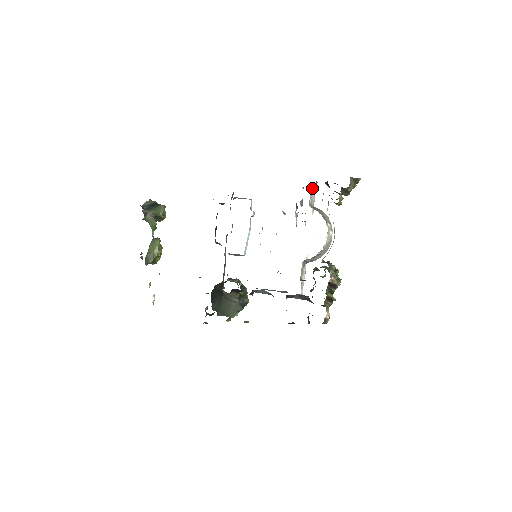
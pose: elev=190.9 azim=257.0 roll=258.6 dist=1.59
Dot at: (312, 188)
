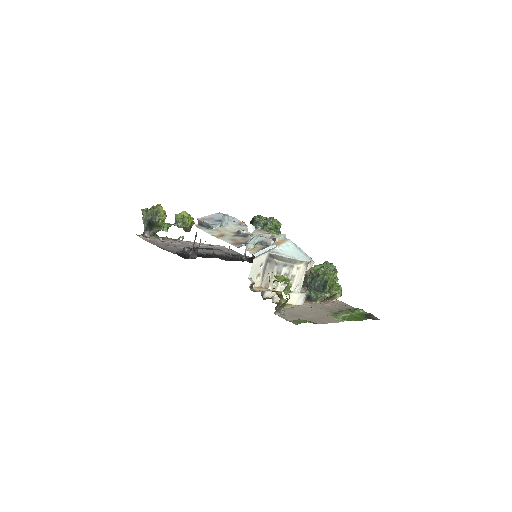
Dot at: (253, 272)
